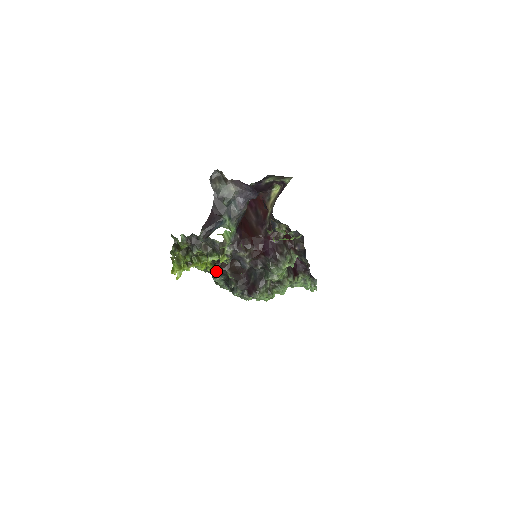
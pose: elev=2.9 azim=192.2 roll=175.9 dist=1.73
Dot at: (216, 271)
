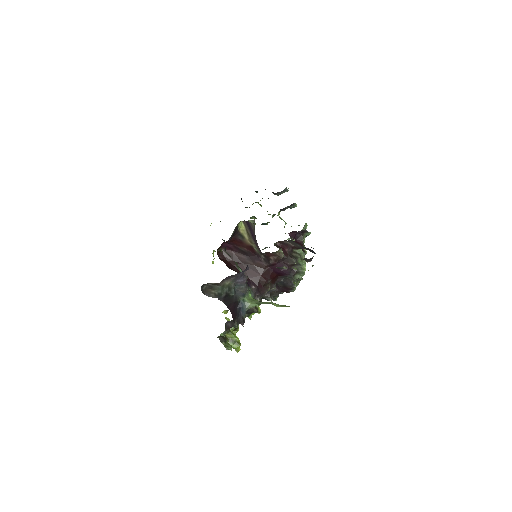
Dot at: occluded
